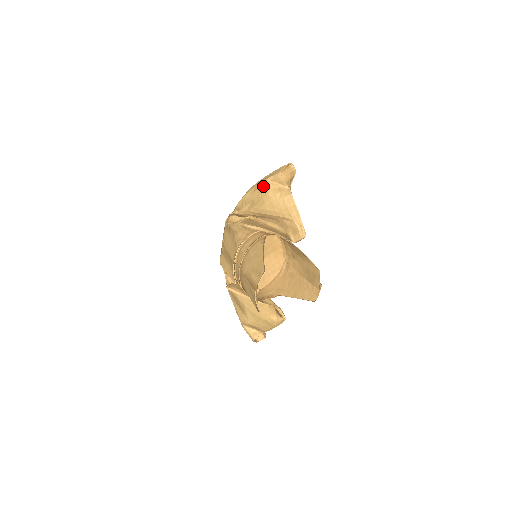
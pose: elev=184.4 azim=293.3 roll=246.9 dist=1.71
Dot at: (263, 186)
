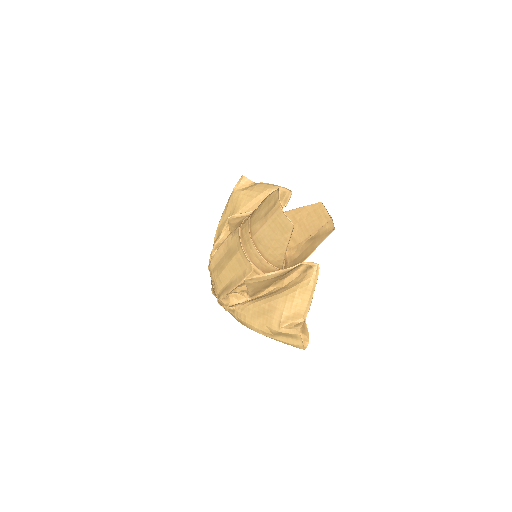
Dot at: (232, 195)
